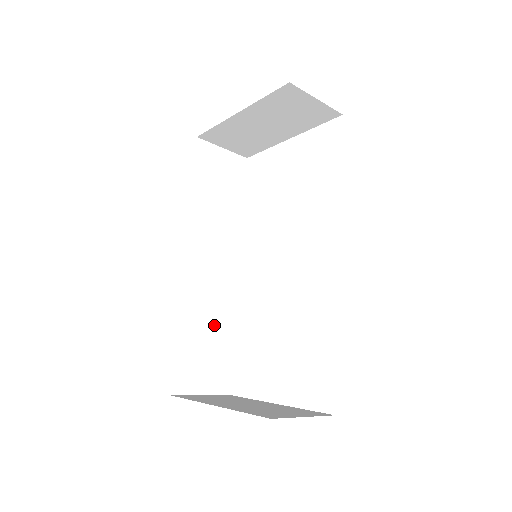
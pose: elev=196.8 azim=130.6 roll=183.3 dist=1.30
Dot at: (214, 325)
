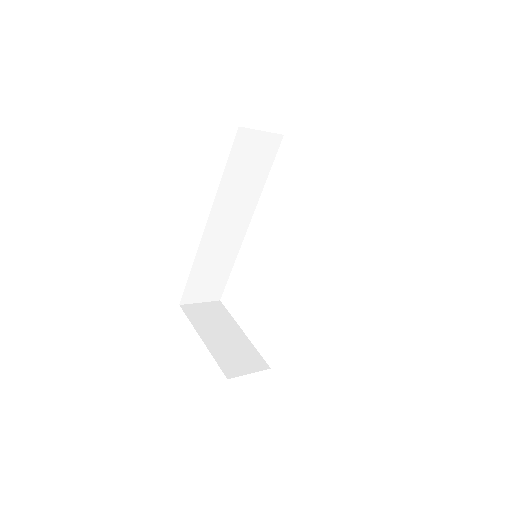
Dot at: (219, 264)
